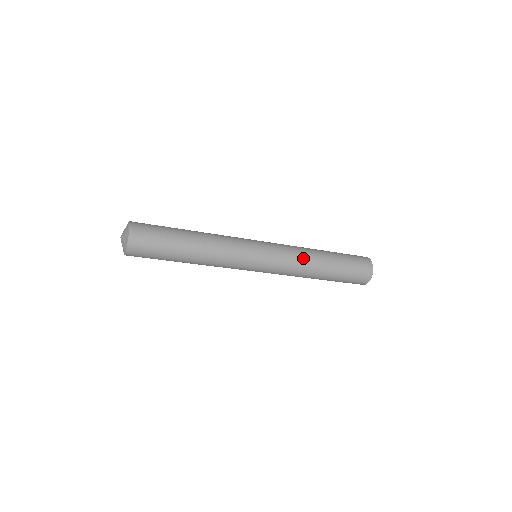
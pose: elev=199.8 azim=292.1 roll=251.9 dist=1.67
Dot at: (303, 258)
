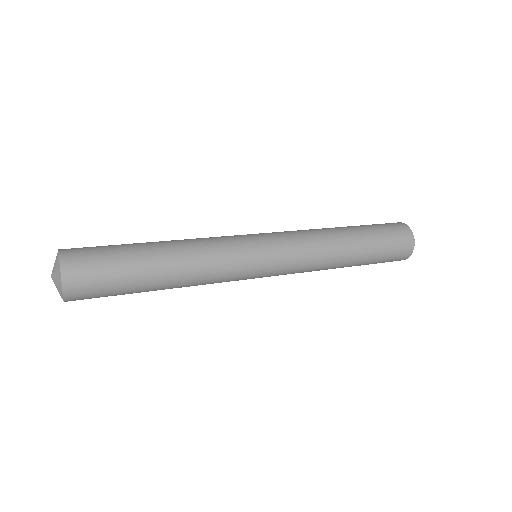
Dot at: (321, 263)
